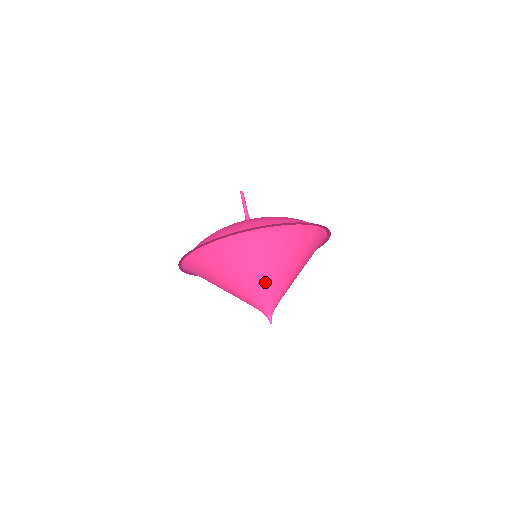
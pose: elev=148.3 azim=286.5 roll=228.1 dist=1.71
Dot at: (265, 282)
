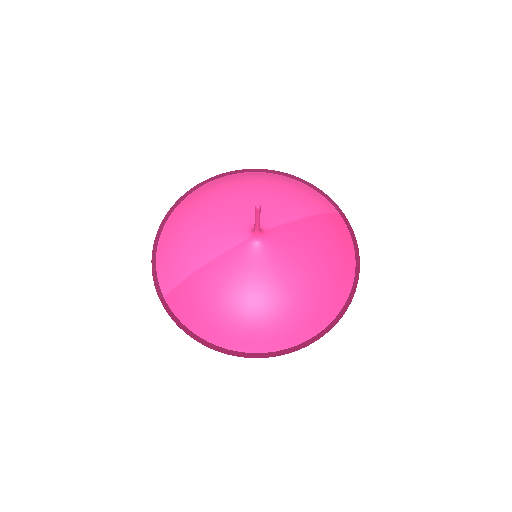
Dot at: occluded
